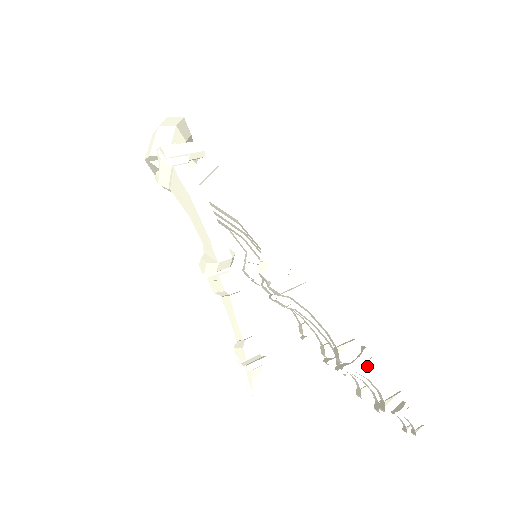
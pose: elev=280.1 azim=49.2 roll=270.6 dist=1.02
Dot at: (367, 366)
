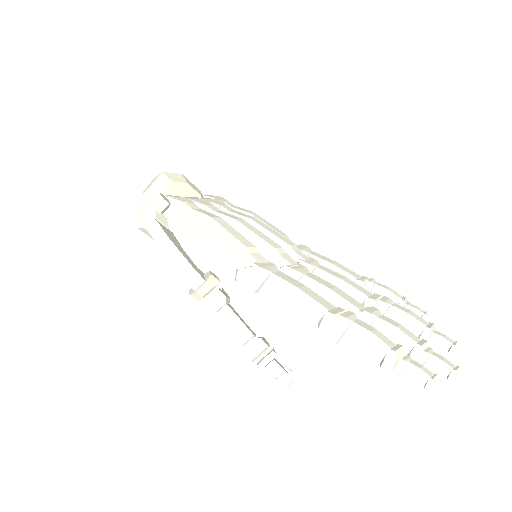
Dot at: (350, 333)
